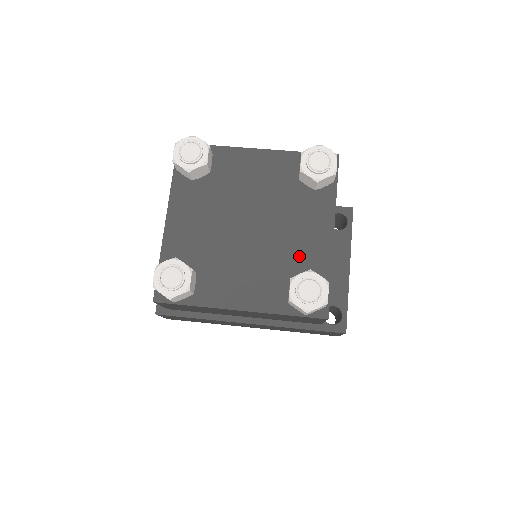
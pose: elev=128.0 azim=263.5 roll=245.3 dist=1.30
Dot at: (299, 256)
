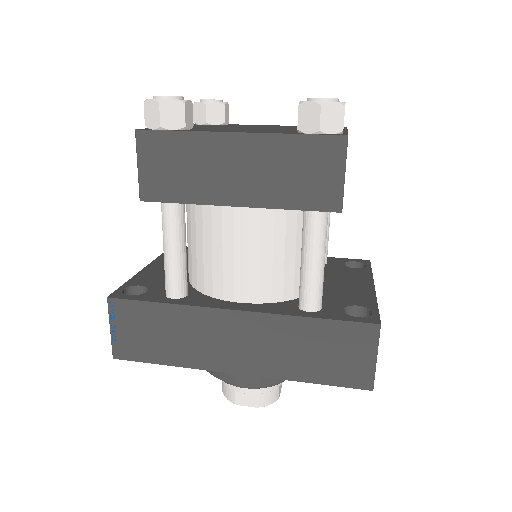
Dot at: occluded
